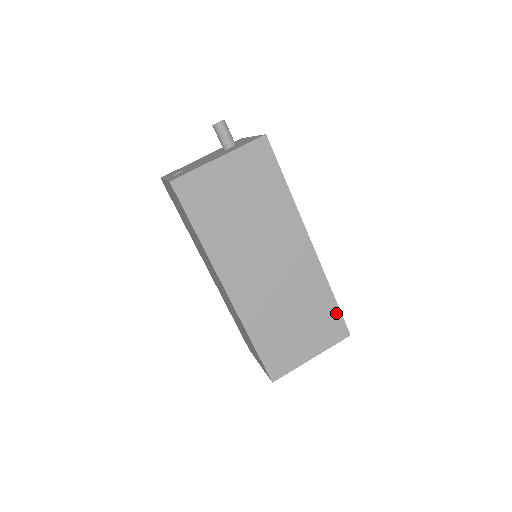
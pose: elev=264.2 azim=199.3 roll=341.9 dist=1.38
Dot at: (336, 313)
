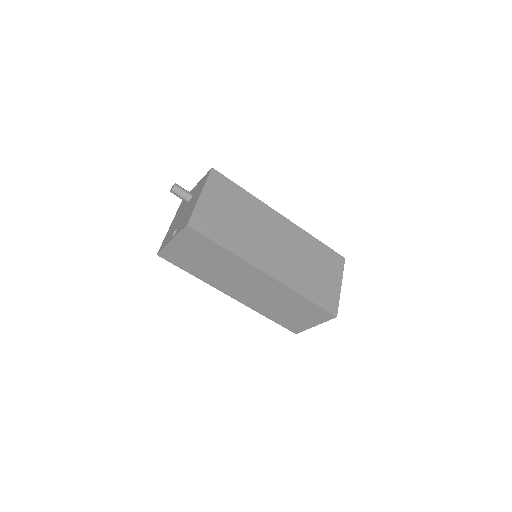
Dot at: (328, 250)
